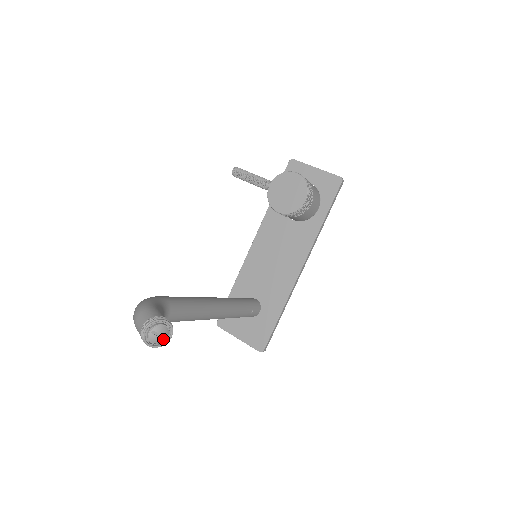
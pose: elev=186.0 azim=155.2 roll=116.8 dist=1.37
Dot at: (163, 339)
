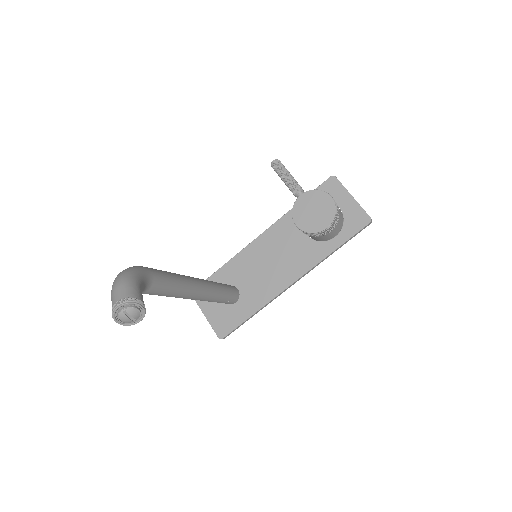
Dot at: (131, 321)
